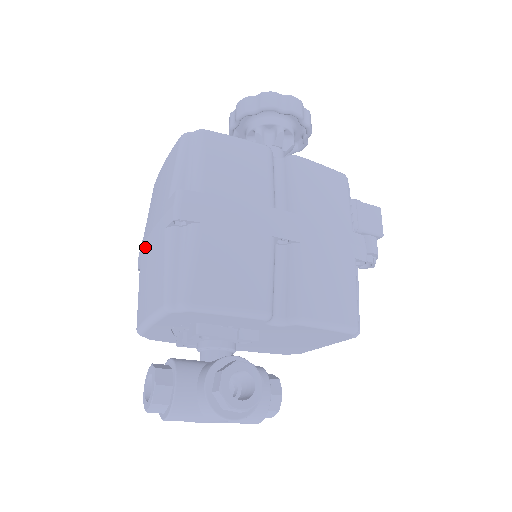
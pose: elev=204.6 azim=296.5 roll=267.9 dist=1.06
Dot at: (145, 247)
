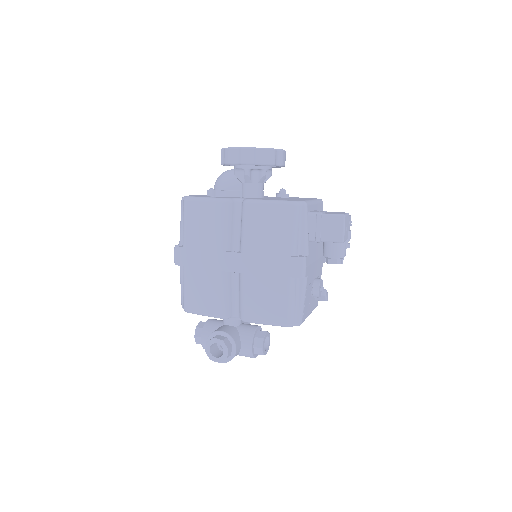
Dot at: occluded
